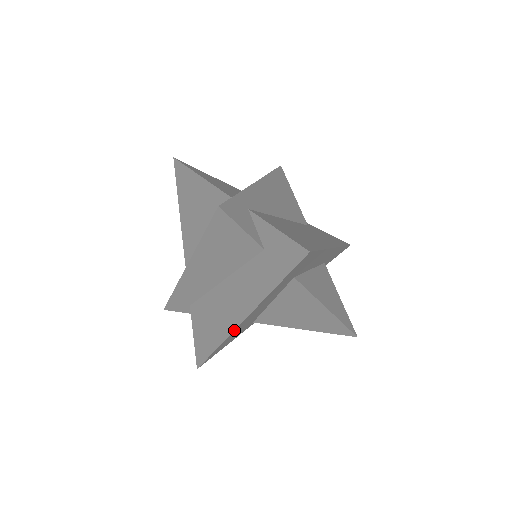
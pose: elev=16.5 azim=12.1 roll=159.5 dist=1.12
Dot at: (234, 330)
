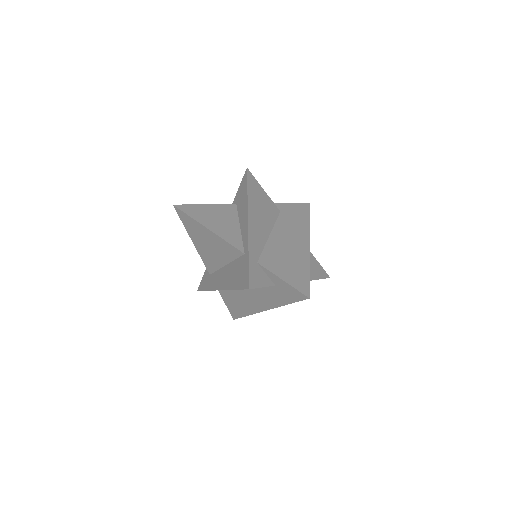
Dot at: occluded
